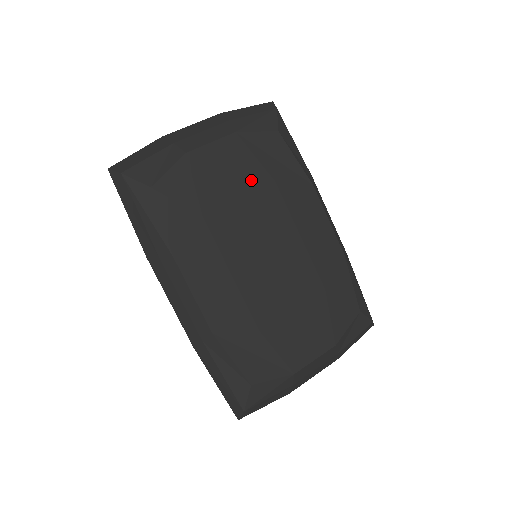
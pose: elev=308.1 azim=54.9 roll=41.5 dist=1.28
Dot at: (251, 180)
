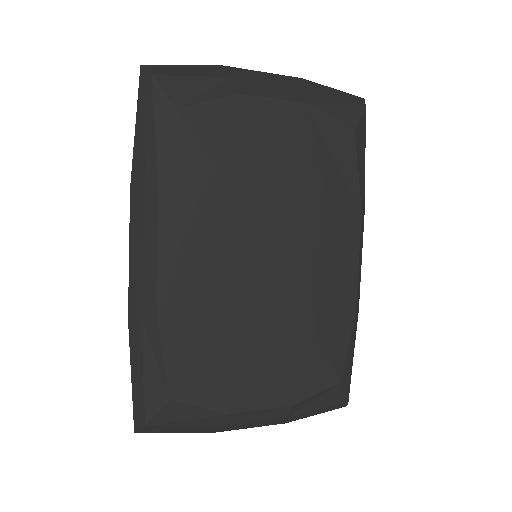
Dot at: (296, 165)
